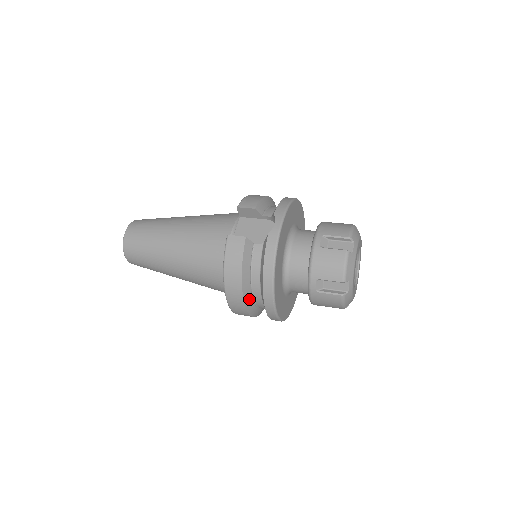
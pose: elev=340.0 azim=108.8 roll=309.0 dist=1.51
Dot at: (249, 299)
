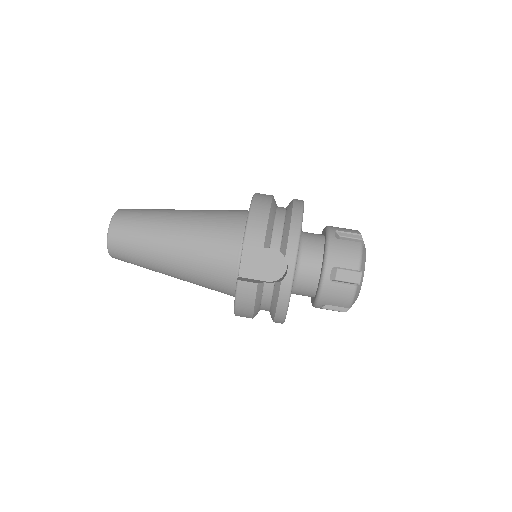
Dot at: (257, 313)
